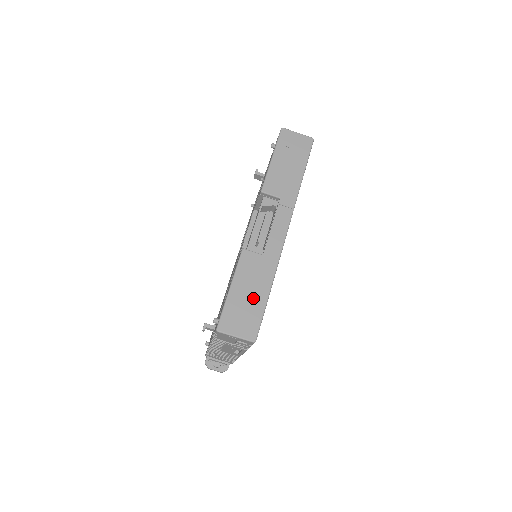
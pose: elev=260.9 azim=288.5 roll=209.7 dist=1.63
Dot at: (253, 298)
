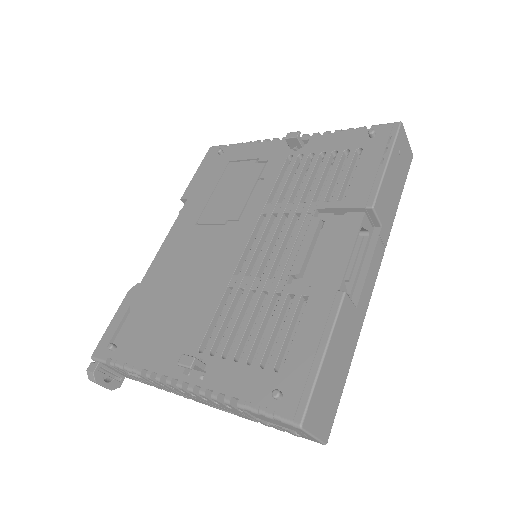
Dot at: (338, 374)
